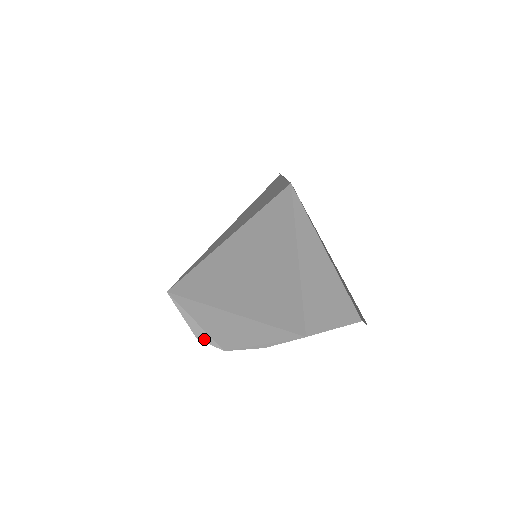
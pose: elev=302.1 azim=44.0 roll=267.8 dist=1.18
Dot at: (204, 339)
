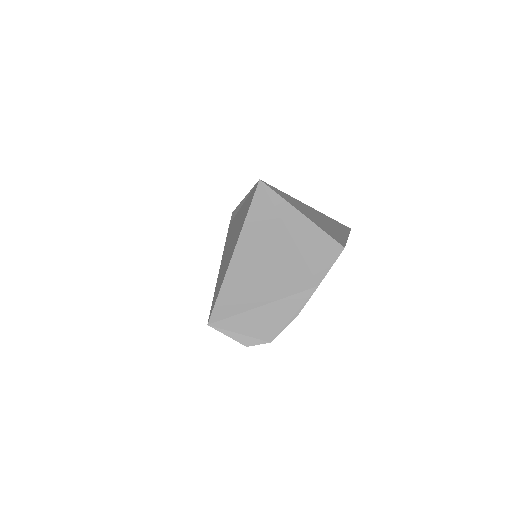
Dot at: (252, 343)
